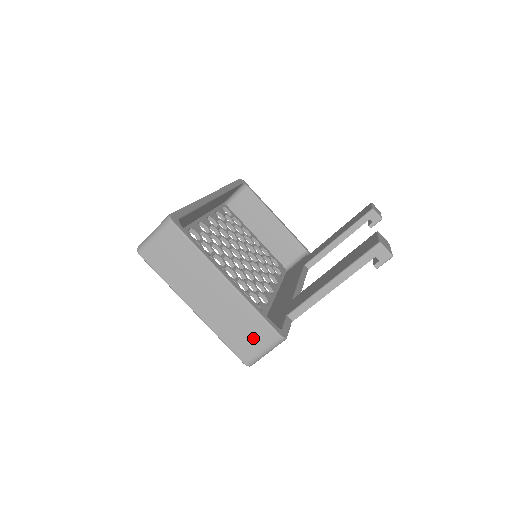
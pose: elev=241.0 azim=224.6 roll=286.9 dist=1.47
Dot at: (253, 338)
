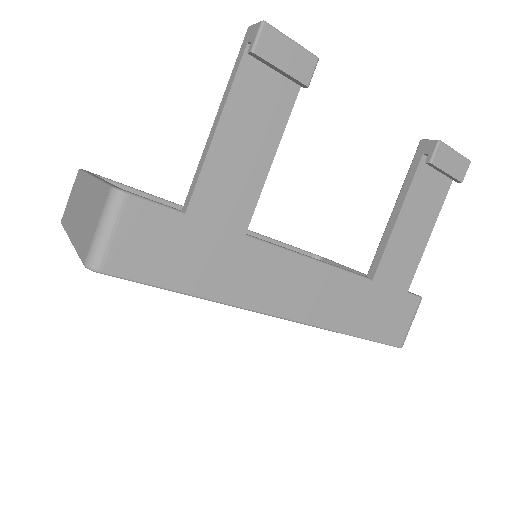
Dot at: (94, 218)
